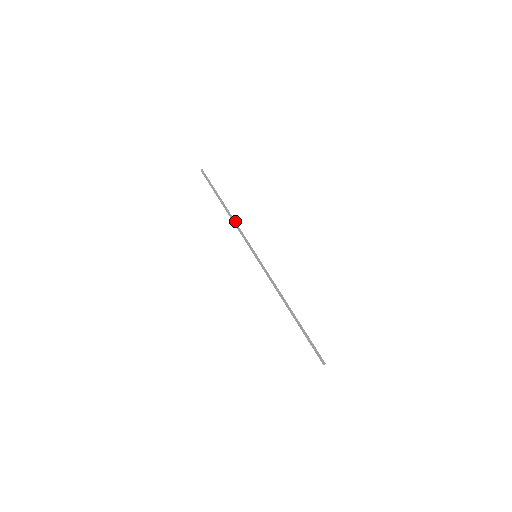
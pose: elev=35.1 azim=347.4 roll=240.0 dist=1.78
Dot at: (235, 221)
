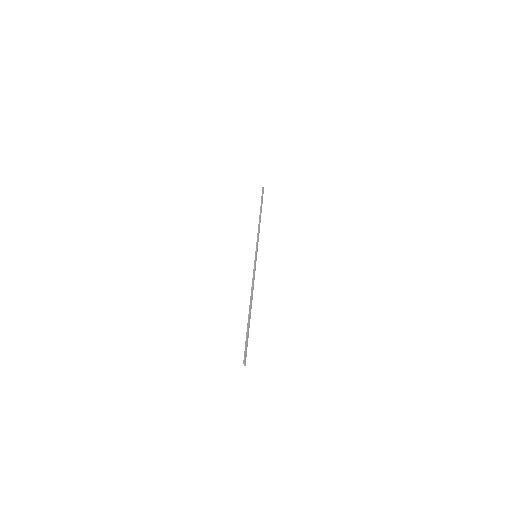
Dot at: (259, 226)
